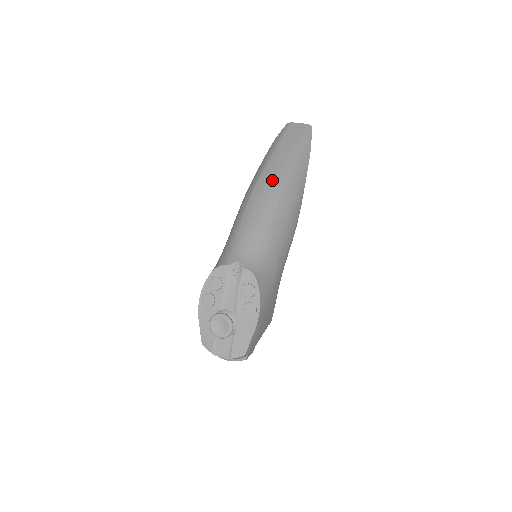
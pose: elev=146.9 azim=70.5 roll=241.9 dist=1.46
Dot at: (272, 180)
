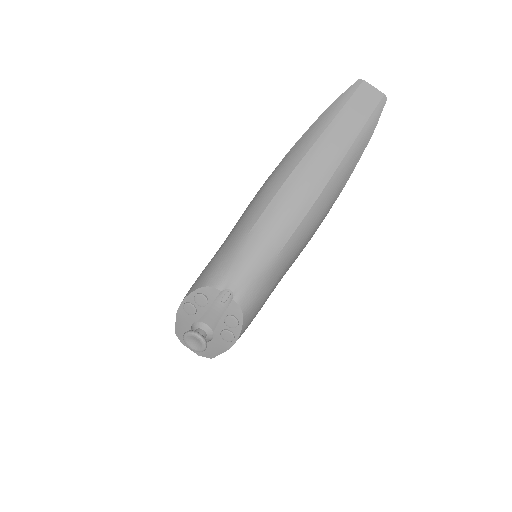
Dot at: (304, 187)
